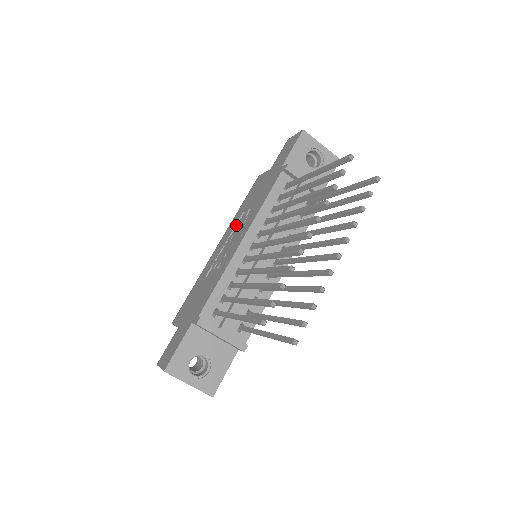
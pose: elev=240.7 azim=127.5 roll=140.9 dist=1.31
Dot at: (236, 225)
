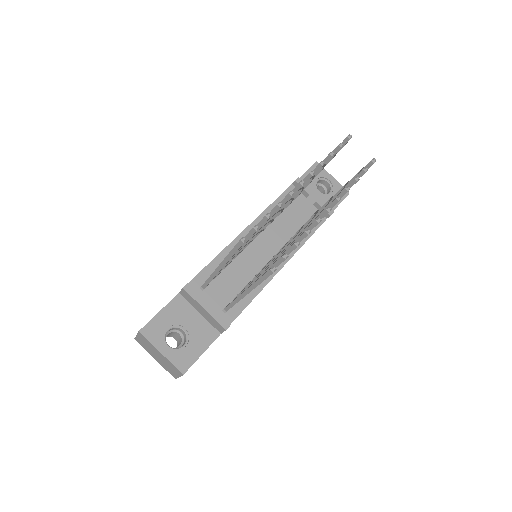
Dot at: occluded
